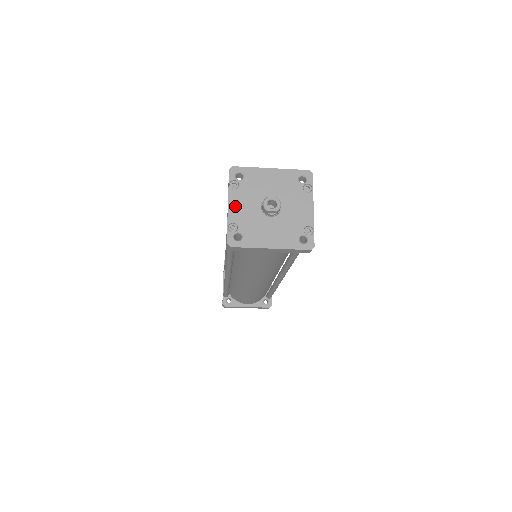
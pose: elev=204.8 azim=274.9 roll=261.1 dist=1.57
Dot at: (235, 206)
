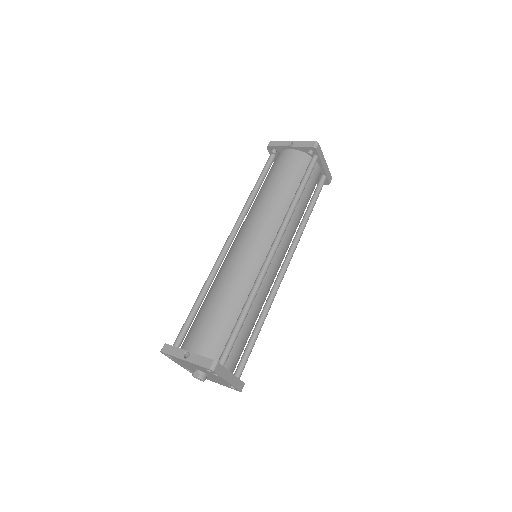
Dot at: (180, 365)
